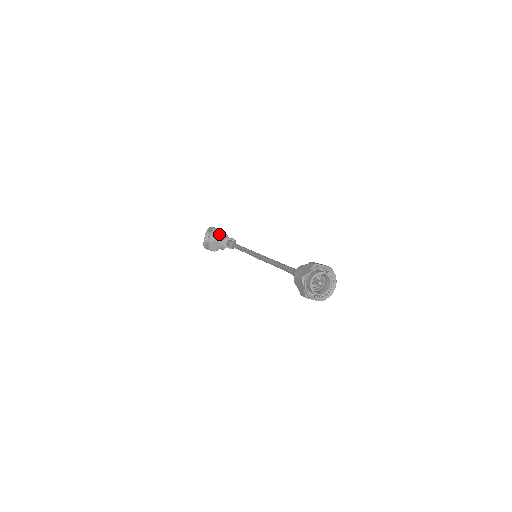
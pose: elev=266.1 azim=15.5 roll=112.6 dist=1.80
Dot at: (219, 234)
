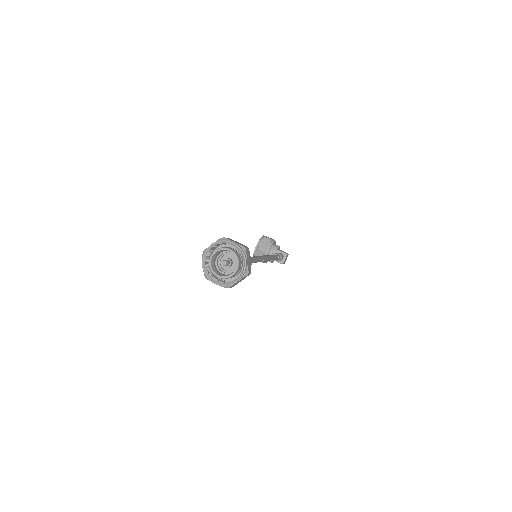
Dot at: (267, 243)
